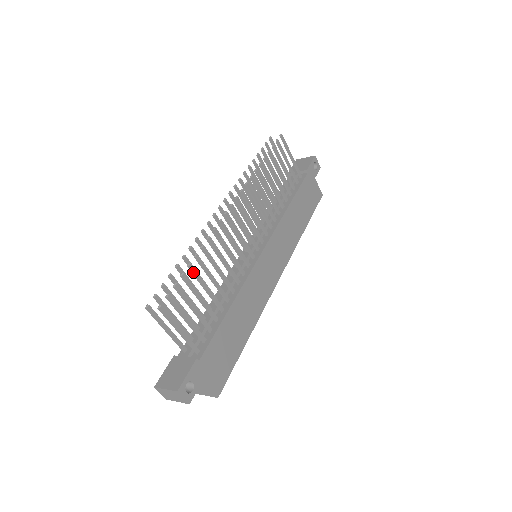
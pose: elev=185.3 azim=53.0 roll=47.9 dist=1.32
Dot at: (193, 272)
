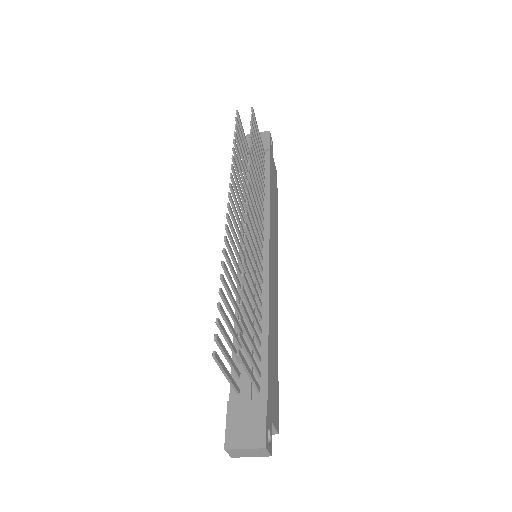
Dot at: (245, 295)
